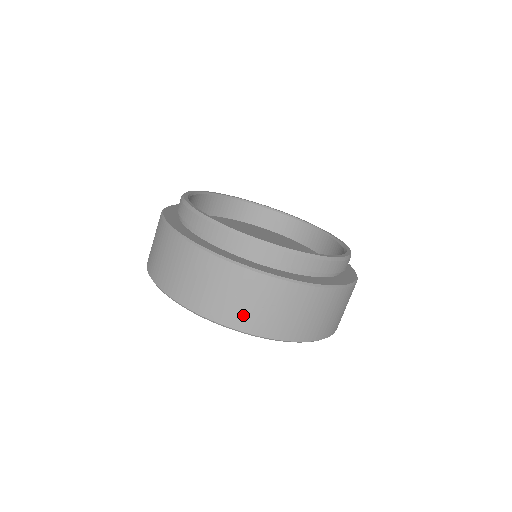
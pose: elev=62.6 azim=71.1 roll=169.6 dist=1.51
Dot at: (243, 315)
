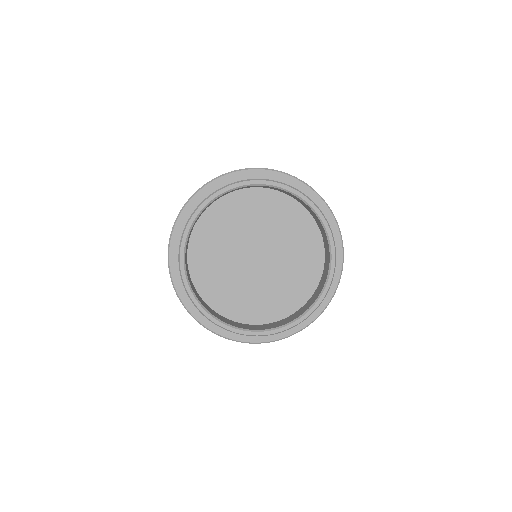
Dot at: occluded
